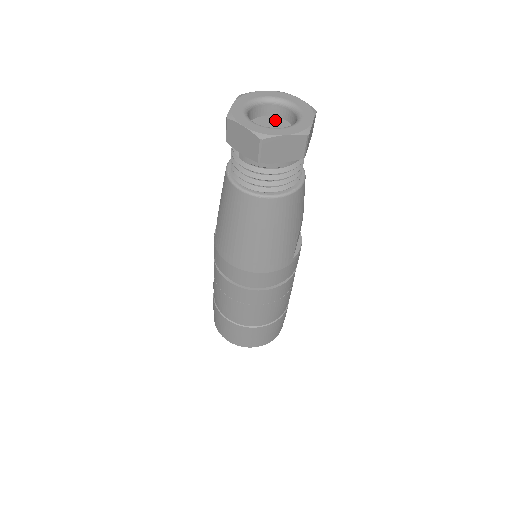
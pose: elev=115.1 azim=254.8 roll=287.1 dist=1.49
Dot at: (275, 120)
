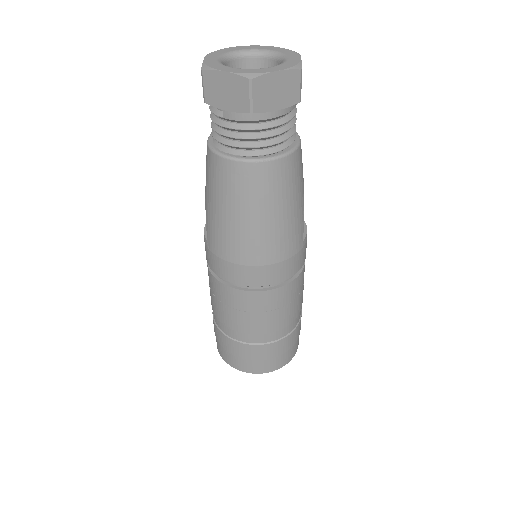
Dot at: occluded
